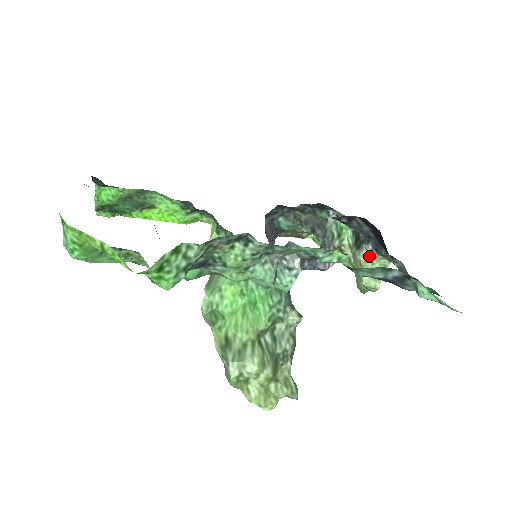
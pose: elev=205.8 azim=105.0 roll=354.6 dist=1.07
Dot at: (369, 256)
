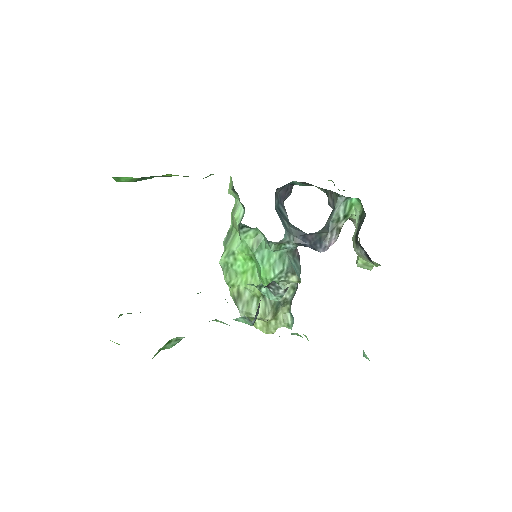
Dot at: (362, 256)
